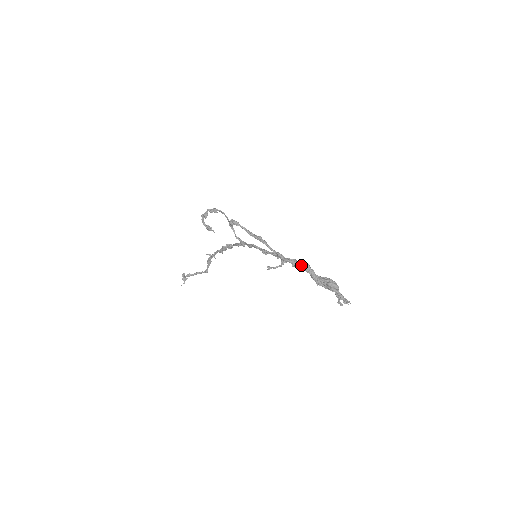
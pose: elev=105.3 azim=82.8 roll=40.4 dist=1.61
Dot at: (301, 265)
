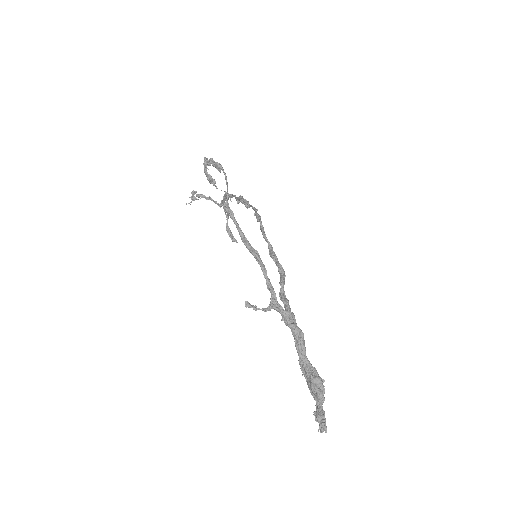
Dot at: (292, 329)
